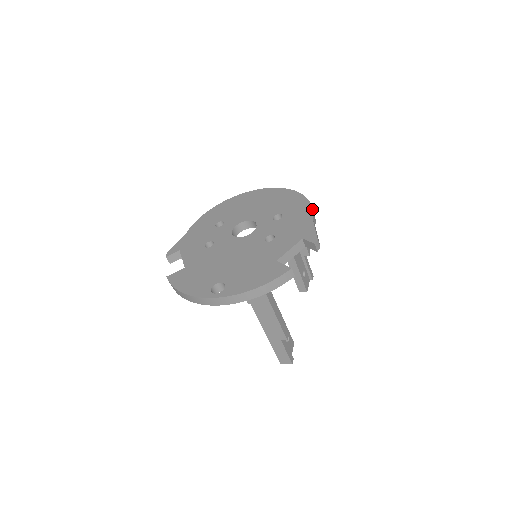
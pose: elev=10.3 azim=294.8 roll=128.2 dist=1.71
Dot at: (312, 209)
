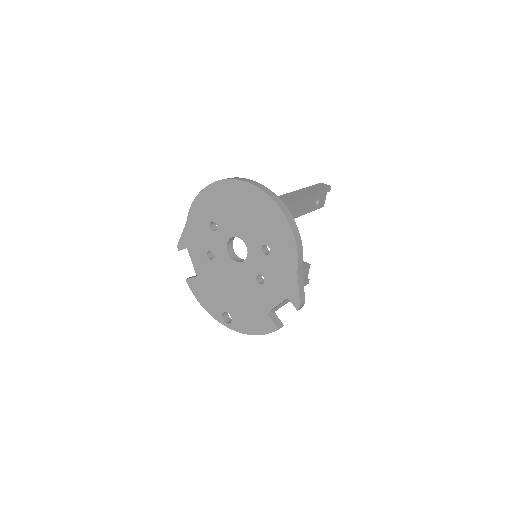
Dot at: (297, 258)
